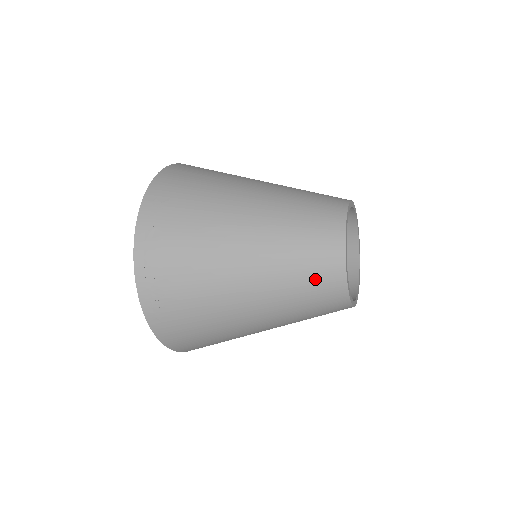
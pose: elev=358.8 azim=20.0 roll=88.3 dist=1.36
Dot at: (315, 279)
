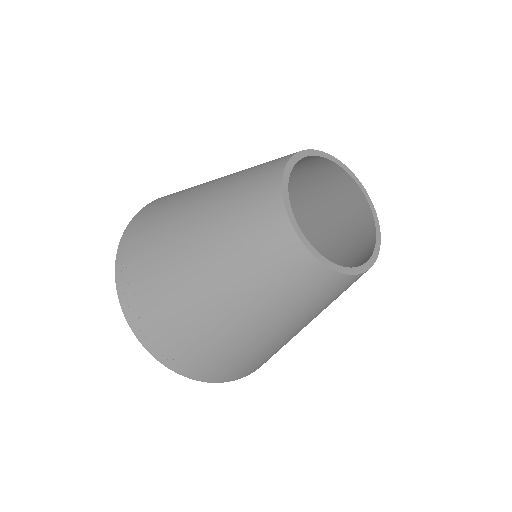
Dot at: (282, 273)
